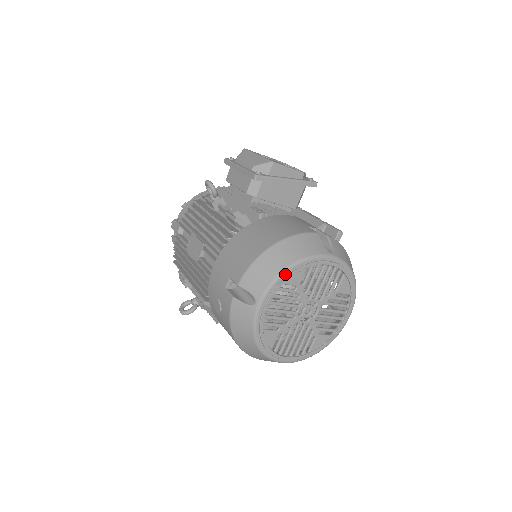
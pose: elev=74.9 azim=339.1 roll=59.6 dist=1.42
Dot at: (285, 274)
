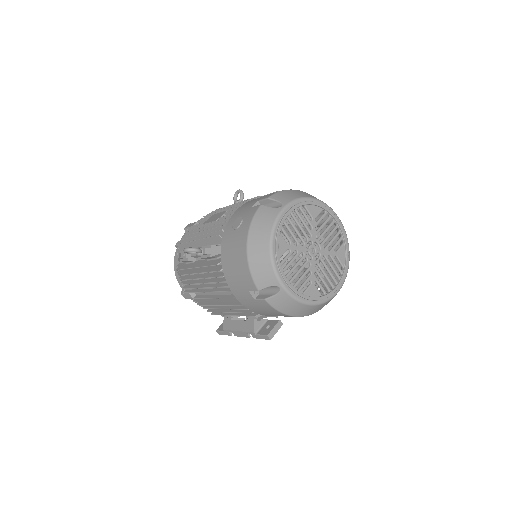
Dot at: (309, 200)
